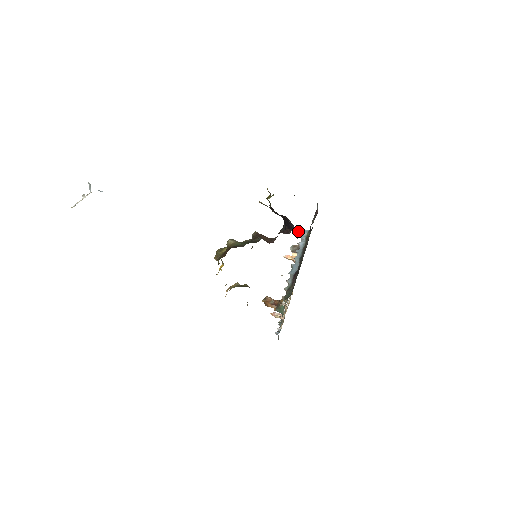
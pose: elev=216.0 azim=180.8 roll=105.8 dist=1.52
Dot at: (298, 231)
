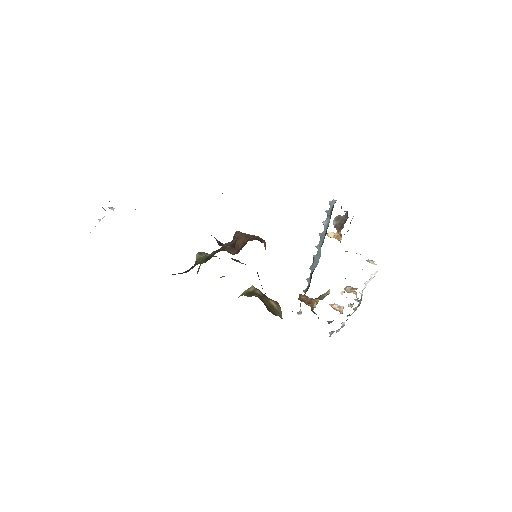
Dot at: occluded
